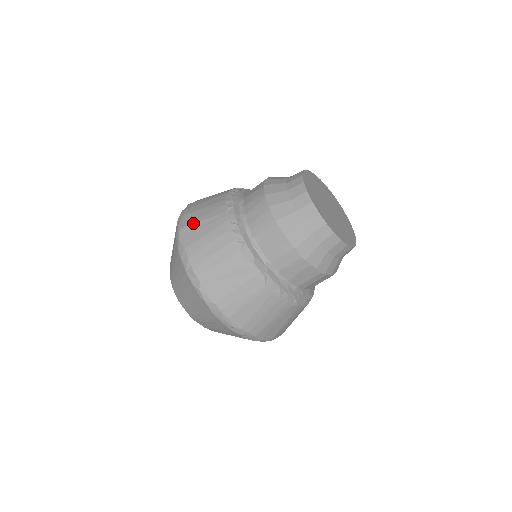
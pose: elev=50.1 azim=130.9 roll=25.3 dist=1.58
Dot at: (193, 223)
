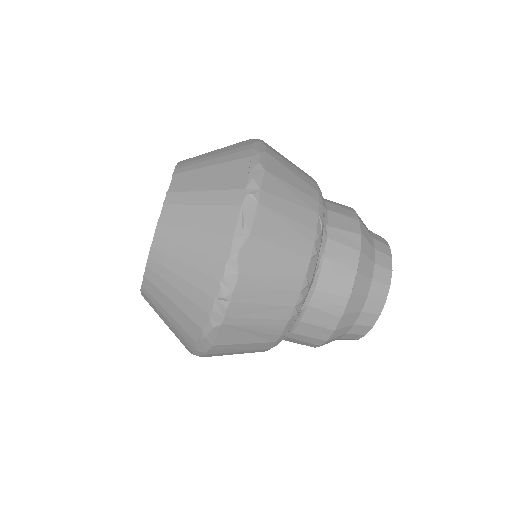
Dot at: (269, 240)
